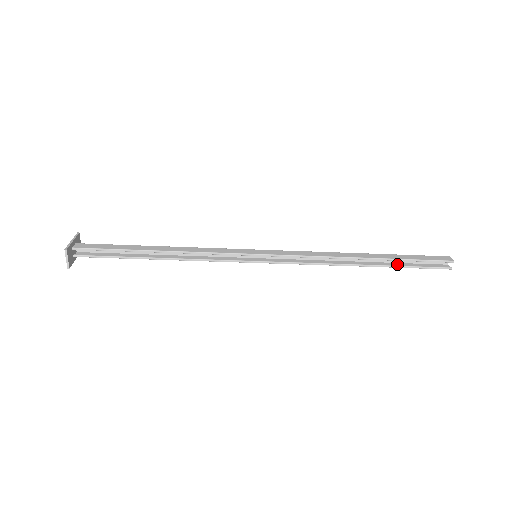
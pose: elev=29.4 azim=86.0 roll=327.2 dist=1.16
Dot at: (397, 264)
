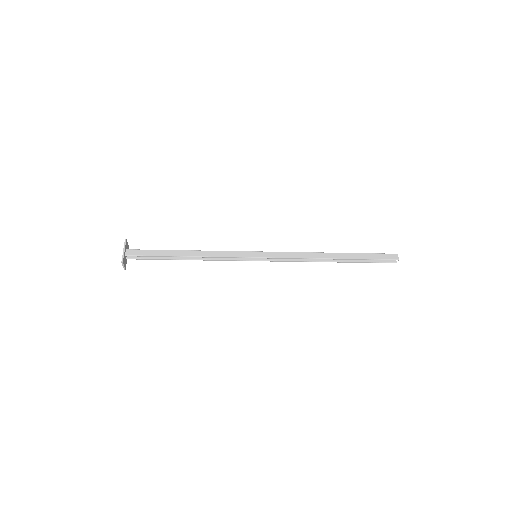
Dot at: occluded
